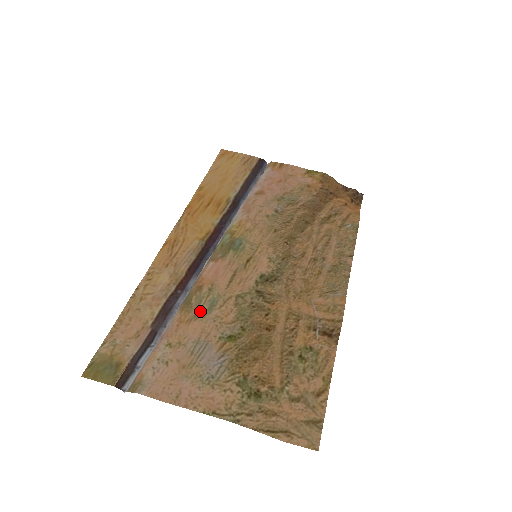
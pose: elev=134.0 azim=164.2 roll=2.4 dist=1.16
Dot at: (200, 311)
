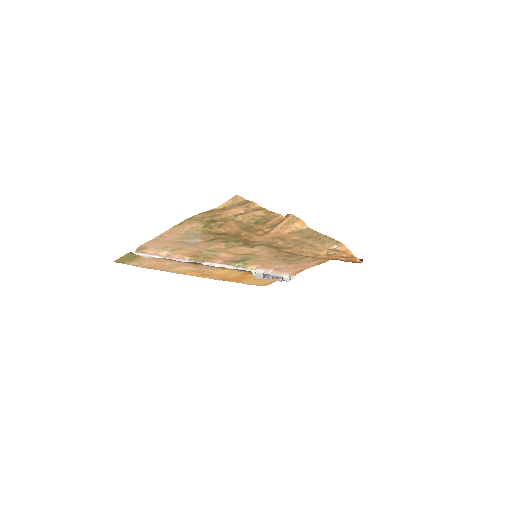
Dot at: (201, 252)
